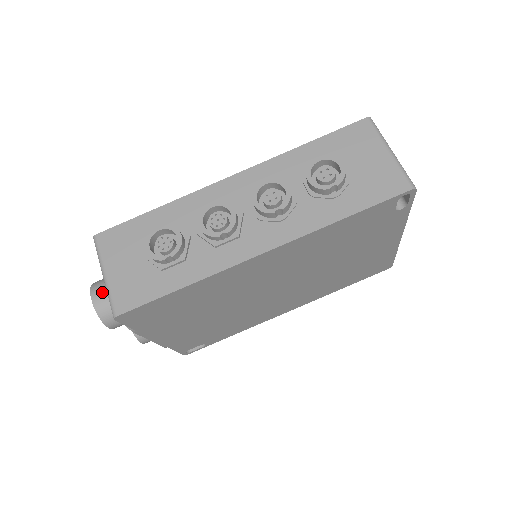
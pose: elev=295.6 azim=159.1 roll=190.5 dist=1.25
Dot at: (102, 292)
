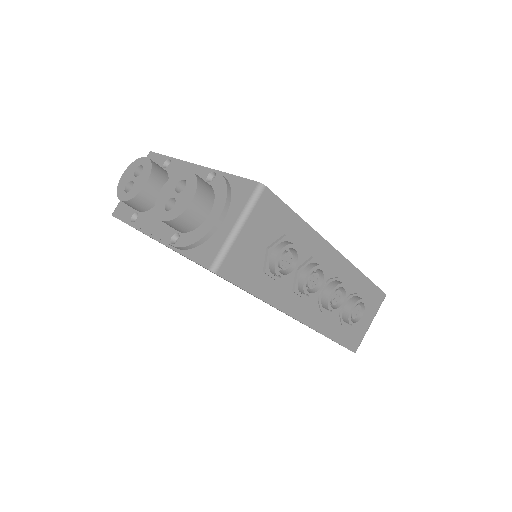
Dot at: (203, 206)
